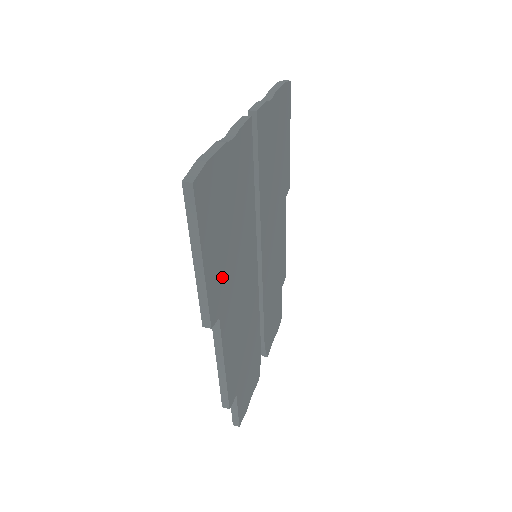
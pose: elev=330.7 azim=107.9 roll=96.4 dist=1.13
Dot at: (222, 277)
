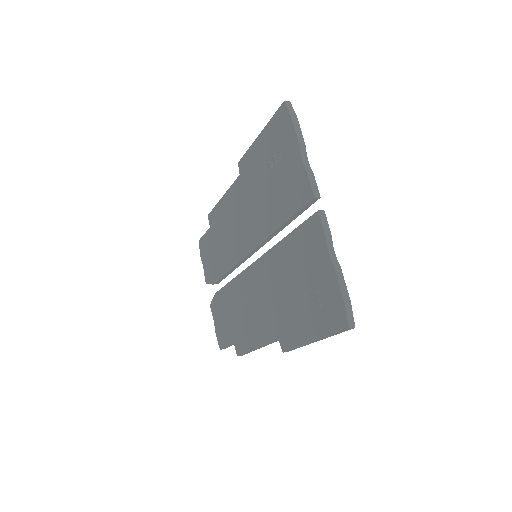
Dot at: occluded
